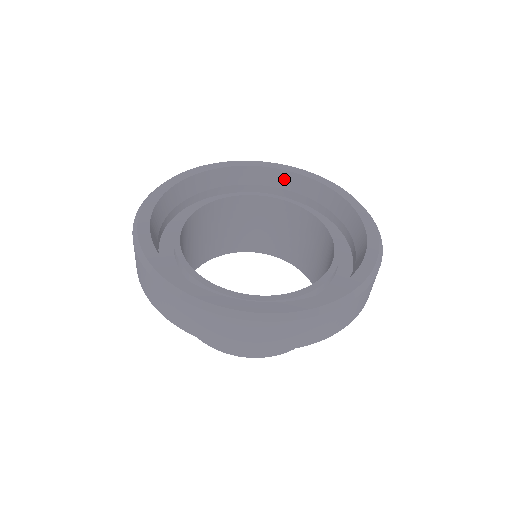
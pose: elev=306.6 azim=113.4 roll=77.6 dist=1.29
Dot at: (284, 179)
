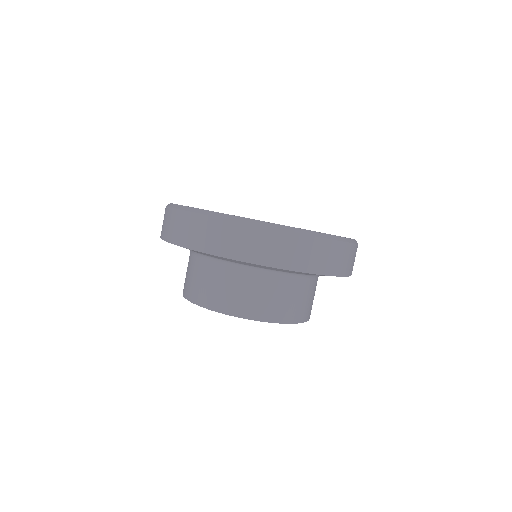
Dot at: occluded
